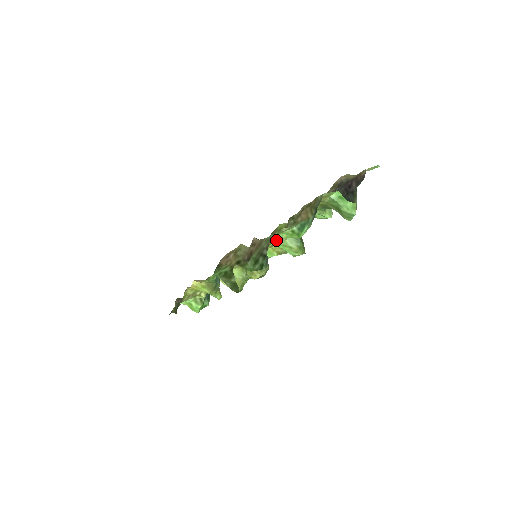
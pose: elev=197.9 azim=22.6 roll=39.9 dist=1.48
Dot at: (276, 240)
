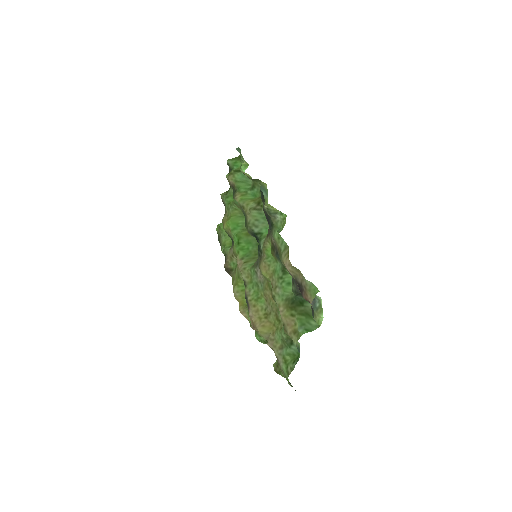
Dot at: (279, 326)
